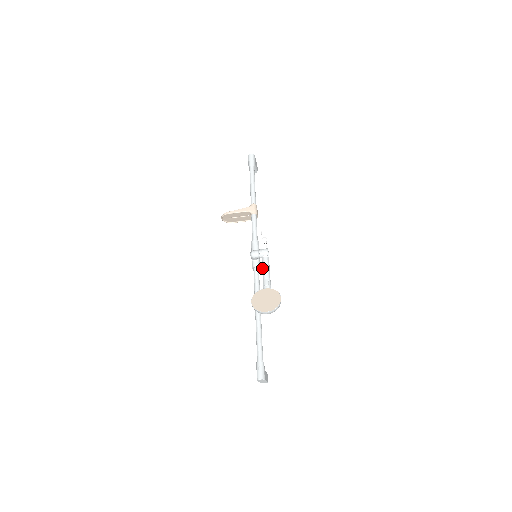
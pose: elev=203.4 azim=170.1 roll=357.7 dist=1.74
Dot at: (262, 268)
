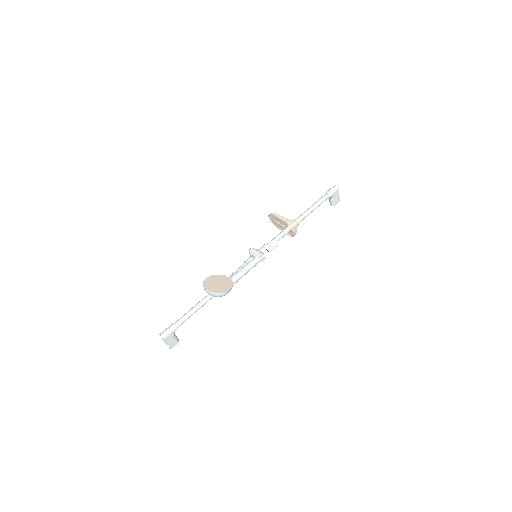
Dot at: (246, 264)
